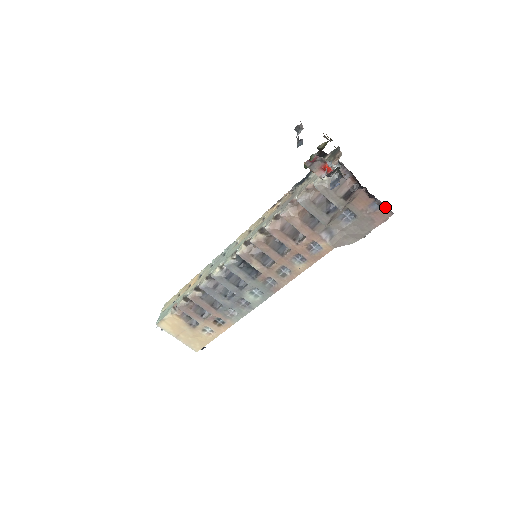
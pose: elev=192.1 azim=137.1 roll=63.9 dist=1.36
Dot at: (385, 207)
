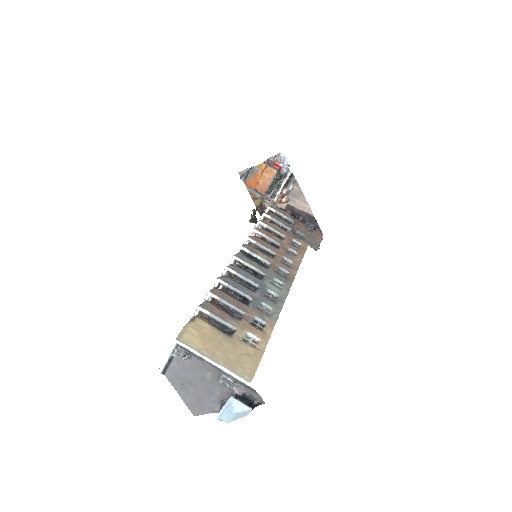
Dot at: (315, 230)
